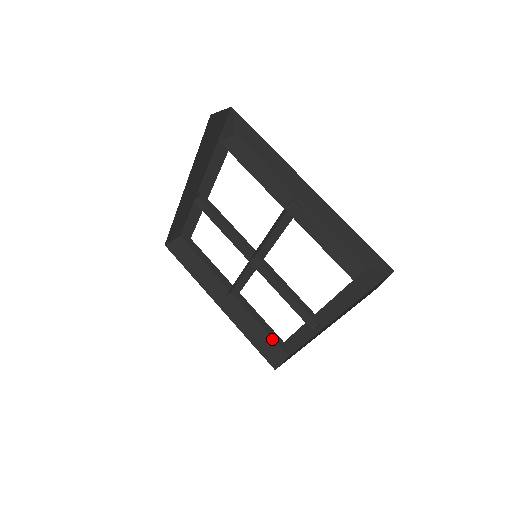
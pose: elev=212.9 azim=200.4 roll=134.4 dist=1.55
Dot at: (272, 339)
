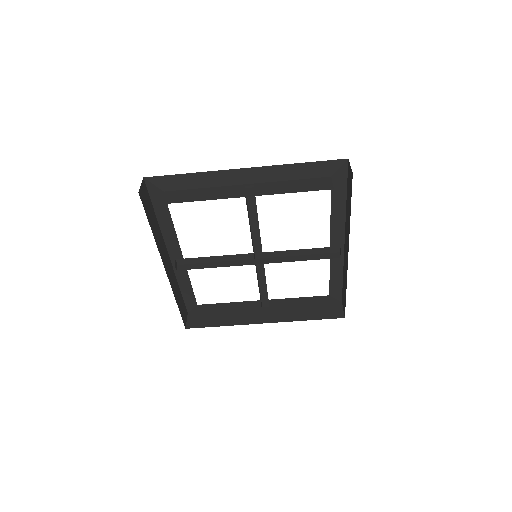
Dot at: (320, 304)
